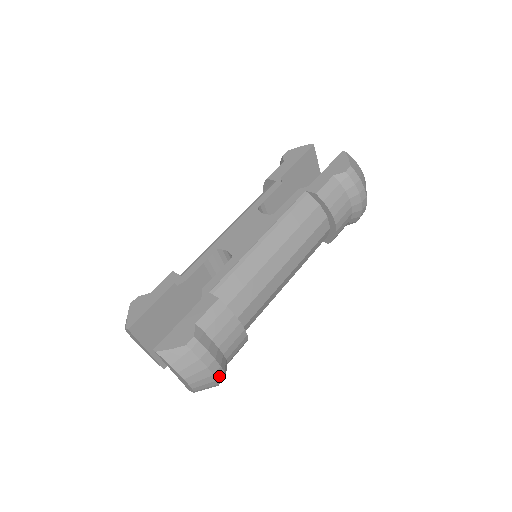
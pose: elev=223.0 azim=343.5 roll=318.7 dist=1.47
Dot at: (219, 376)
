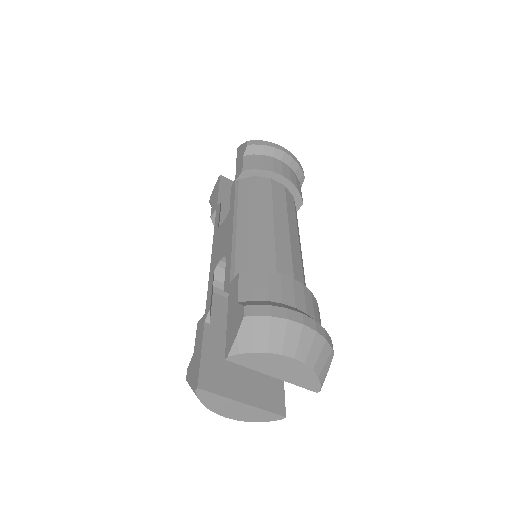
Dot at: (313, 326)
